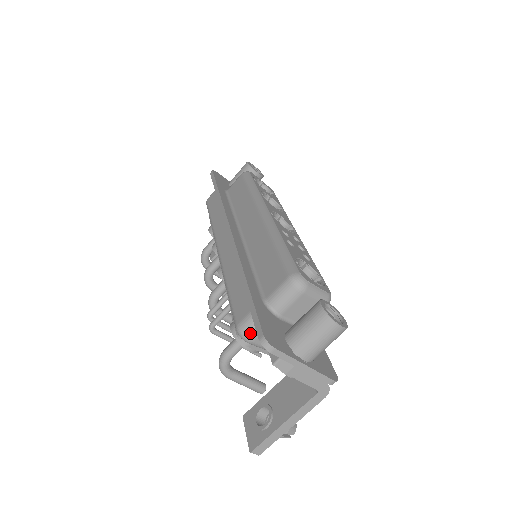
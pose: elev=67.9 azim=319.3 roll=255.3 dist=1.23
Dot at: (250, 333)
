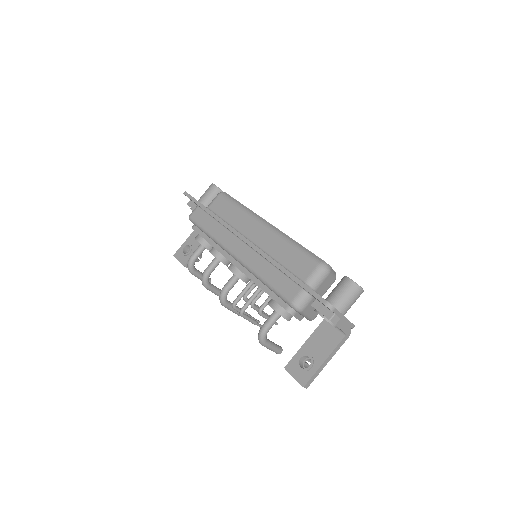
Dot at: (302, 305)
